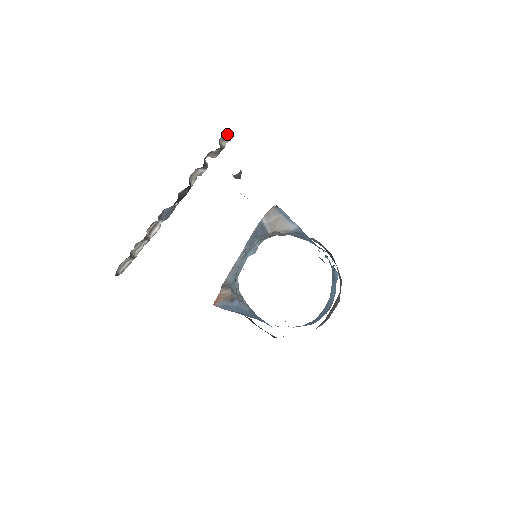
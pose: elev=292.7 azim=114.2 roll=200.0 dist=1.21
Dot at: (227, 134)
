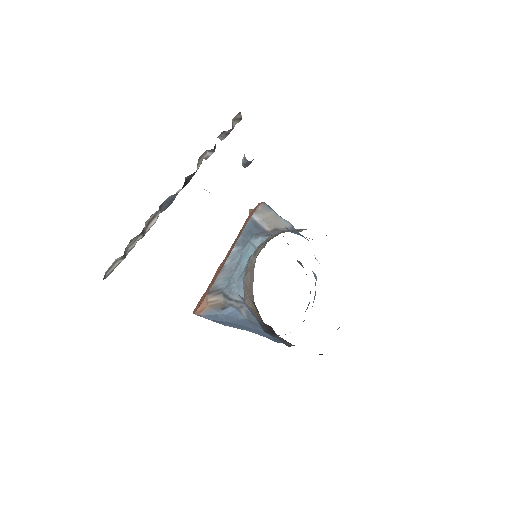
Dot at: (240, 113)
